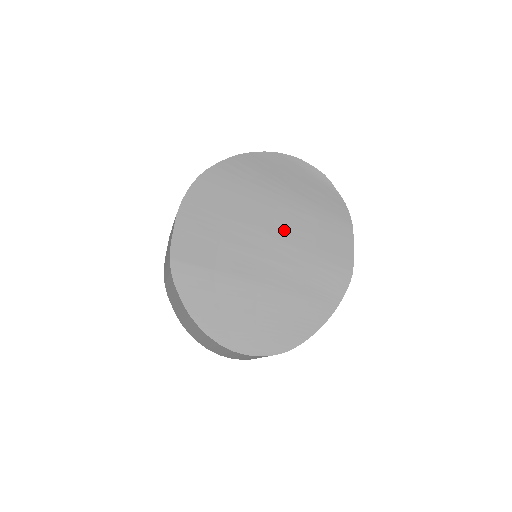
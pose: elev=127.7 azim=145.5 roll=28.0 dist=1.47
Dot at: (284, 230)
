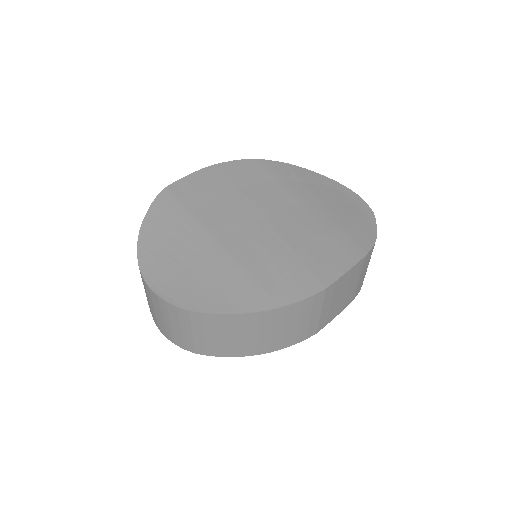
Dot at: (283, 221)
